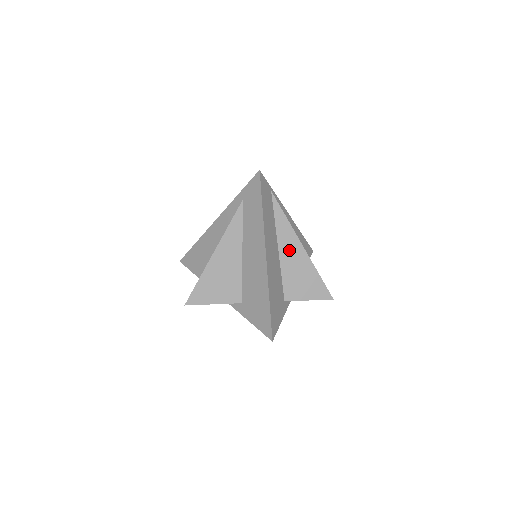
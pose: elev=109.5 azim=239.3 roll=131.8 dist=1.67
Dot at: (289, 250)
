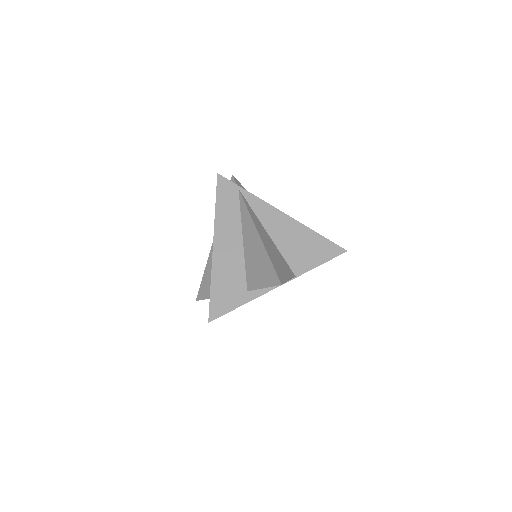
Dot at: (250, 239)
